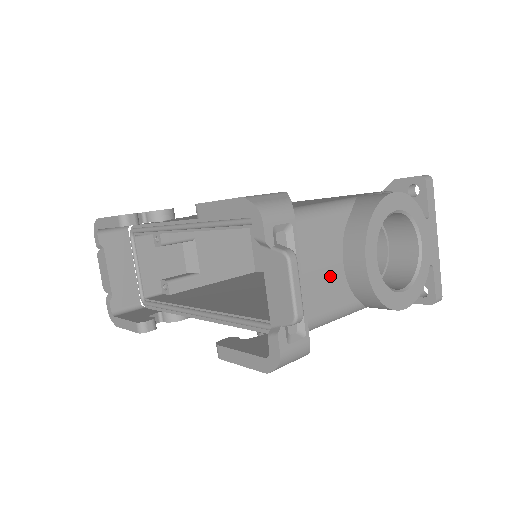
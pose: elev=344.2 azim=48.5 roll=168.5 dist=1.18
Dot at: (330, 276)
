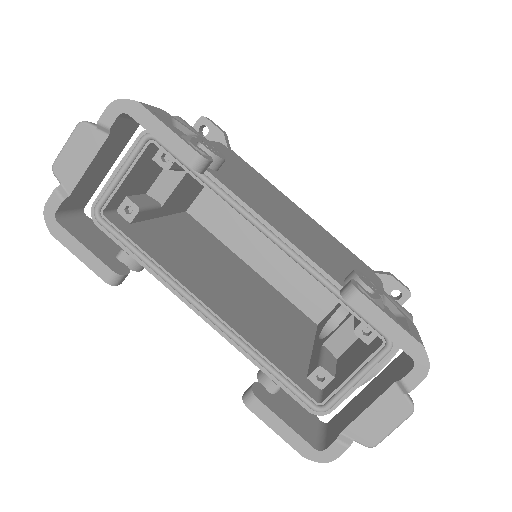
Dot at: occluded
